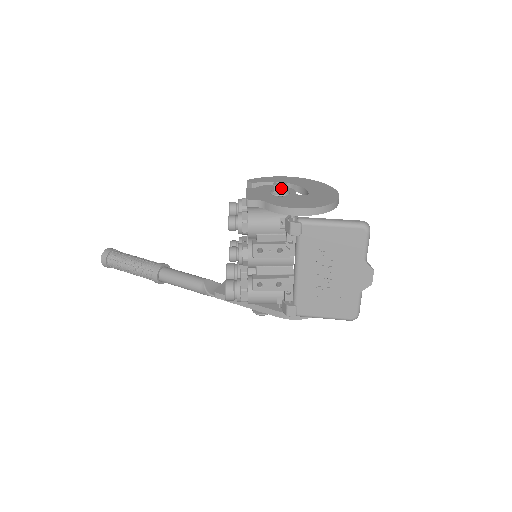
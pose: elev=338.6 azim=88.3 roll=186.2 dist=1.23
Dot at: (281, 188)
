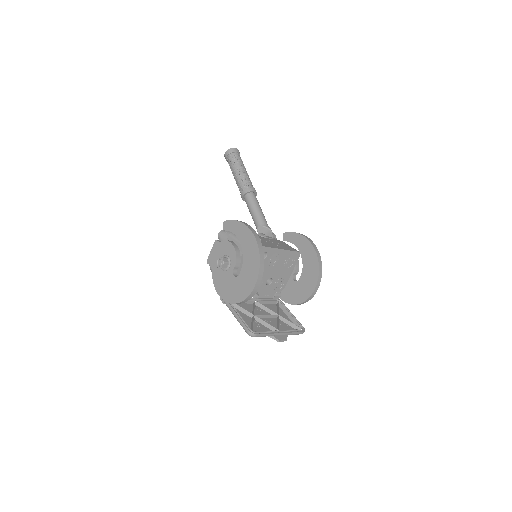
Dot at: occluded
